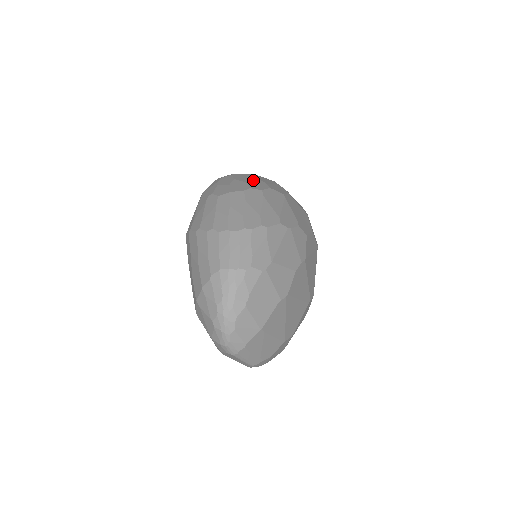
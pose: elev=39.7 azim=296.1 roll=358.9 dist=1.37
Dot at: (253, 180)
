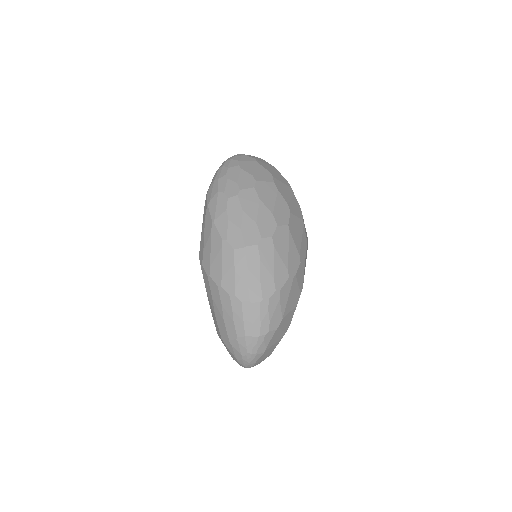
Dot at: (260, 211)
